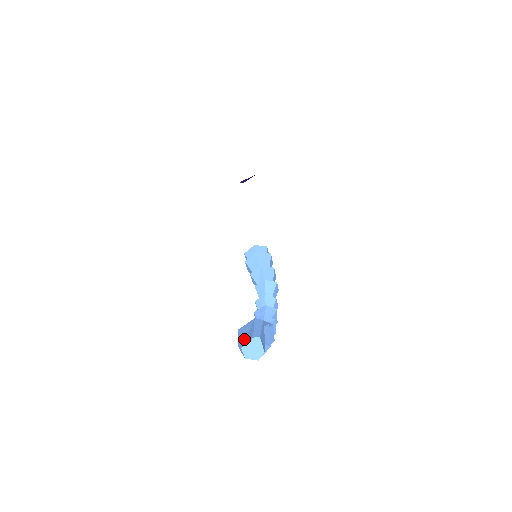
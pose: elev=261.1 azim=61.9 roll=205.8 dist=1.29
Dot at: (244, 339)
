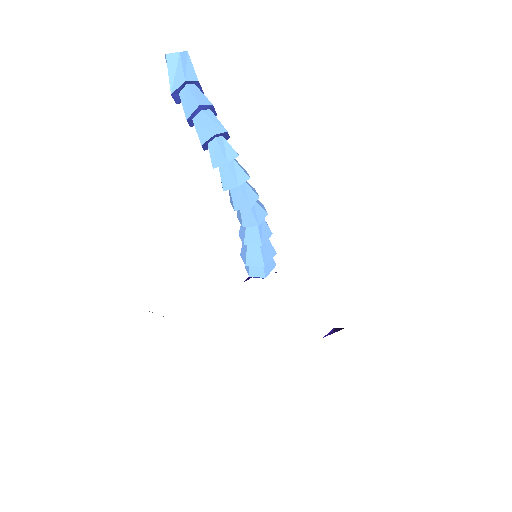
Dot at: occluded
